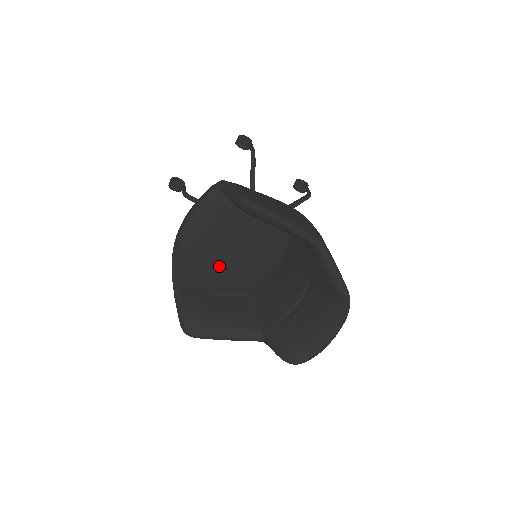
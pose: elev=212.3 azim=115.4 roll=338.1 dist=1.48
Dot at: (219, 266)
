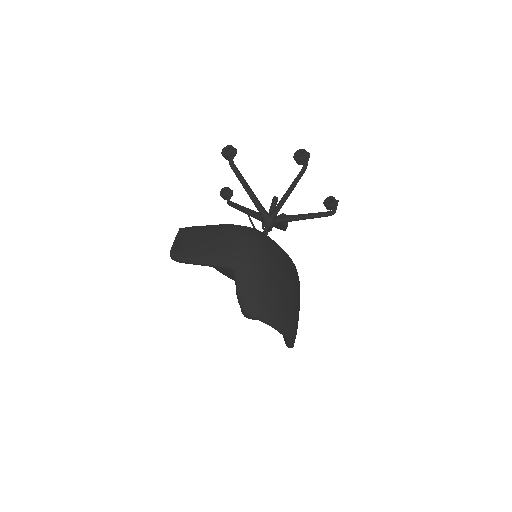
Dot at: occluded
